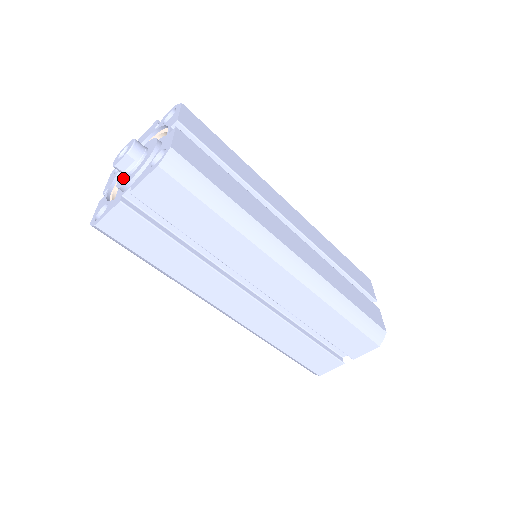
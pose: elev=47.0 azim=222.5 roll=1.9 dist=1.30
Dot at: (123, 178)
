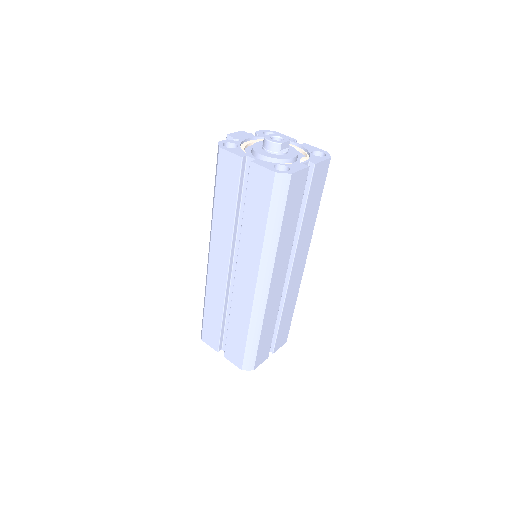
Dot at: (272, 154)
